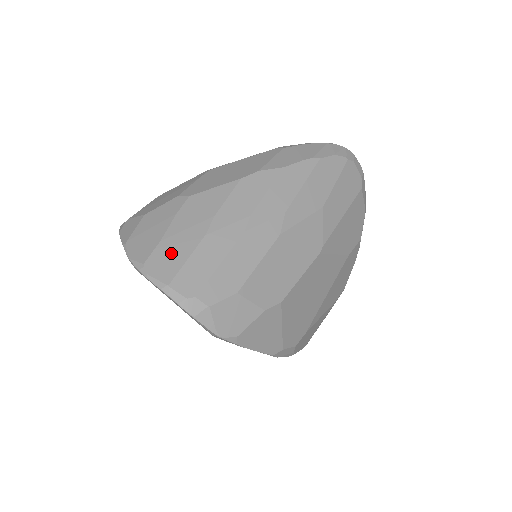
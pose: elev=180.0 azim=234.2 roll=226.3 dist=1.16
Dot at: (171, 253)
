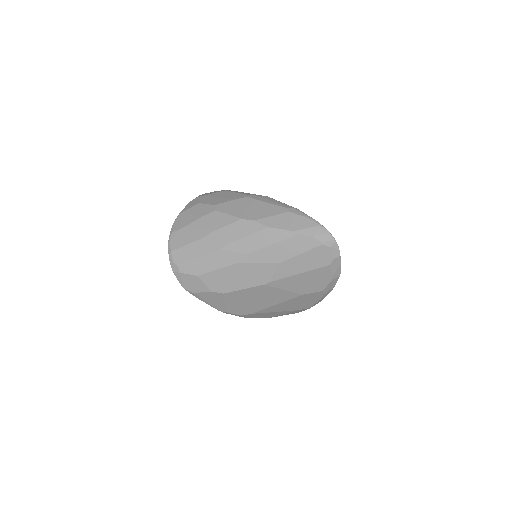
Dot at: (184, 236)
